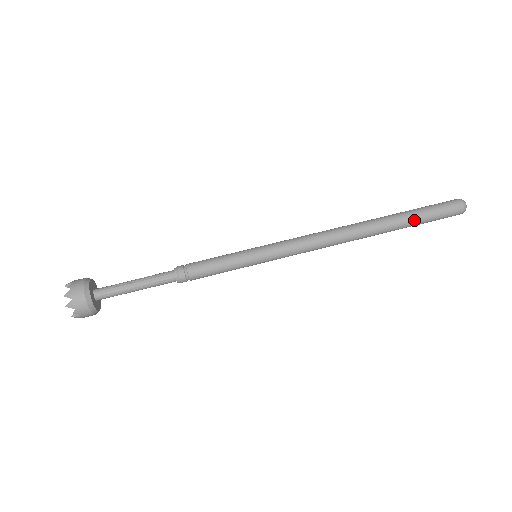
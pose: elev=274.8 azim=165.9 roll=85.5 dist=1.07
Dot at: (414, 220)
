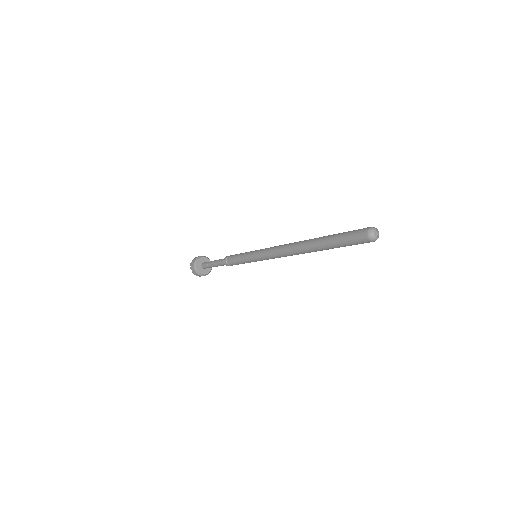
Dot at: occluded
